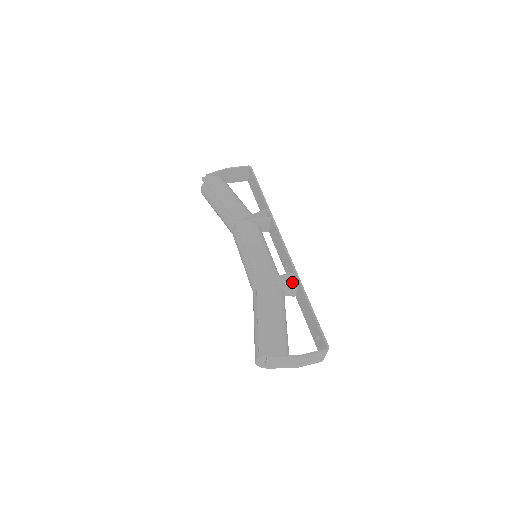
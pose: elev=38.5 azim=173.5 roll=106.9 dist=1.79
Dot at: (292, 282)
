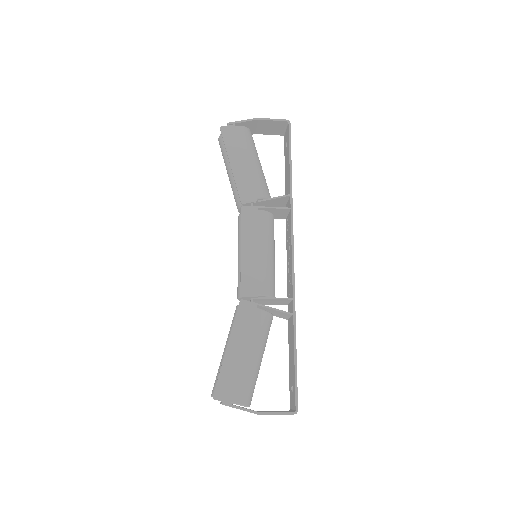
Dot at: (284, 311)
